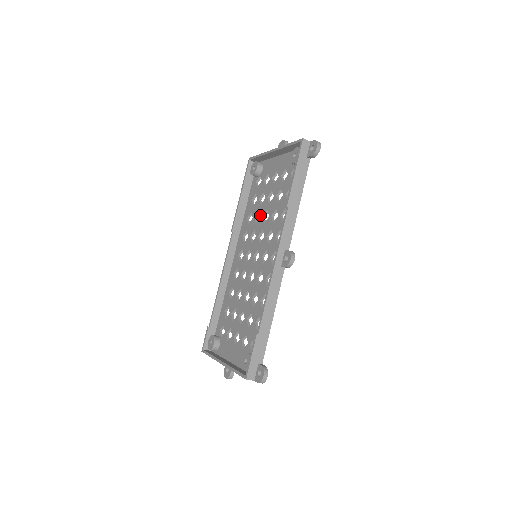
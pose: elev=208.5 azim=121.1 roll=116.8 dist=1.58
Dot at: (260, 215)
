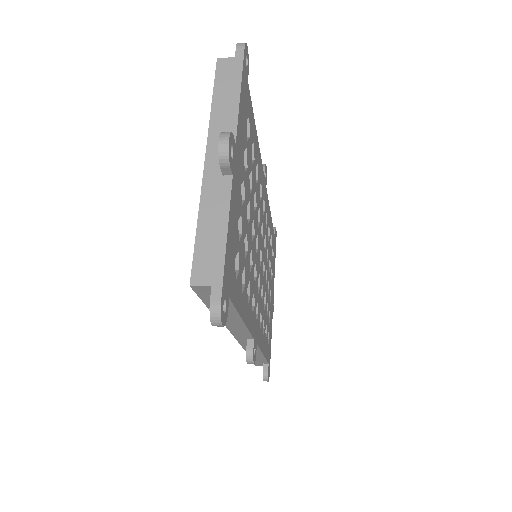
Dot at: occluded
